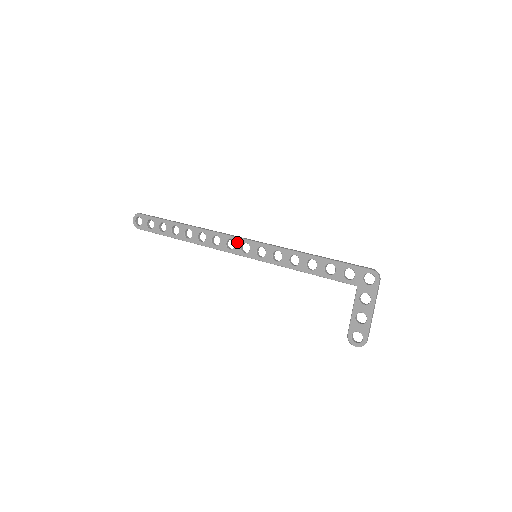
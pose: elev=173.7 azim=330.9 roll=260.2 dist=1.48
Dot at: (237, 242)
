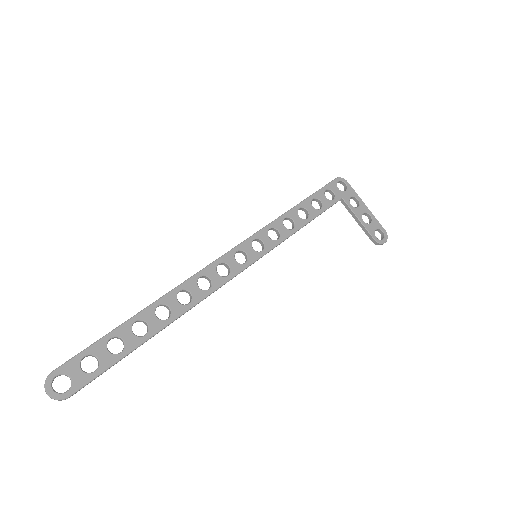
Dot at: (228, 260)
